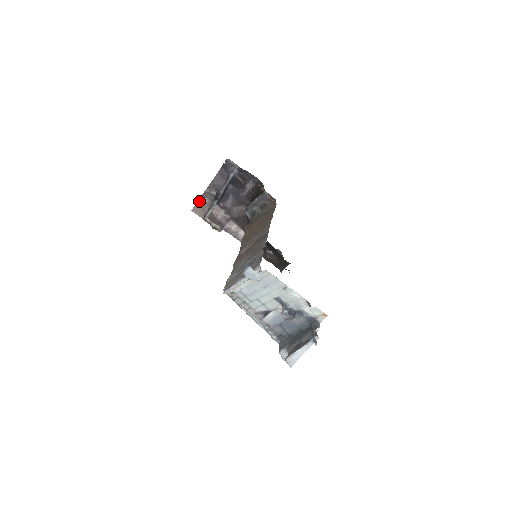
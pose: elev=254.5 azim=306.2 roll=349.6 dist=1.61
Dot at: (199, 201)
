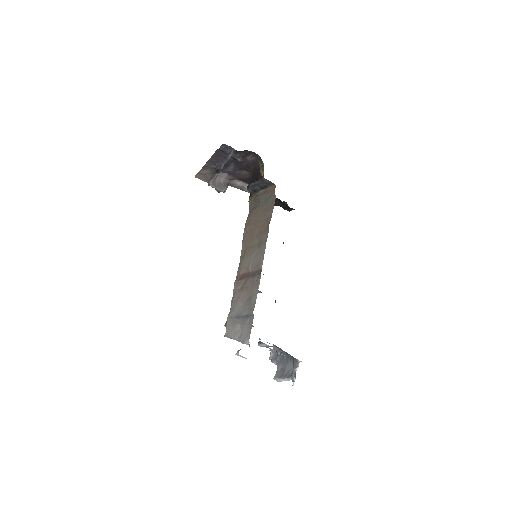
Dot at: (200, 171)
